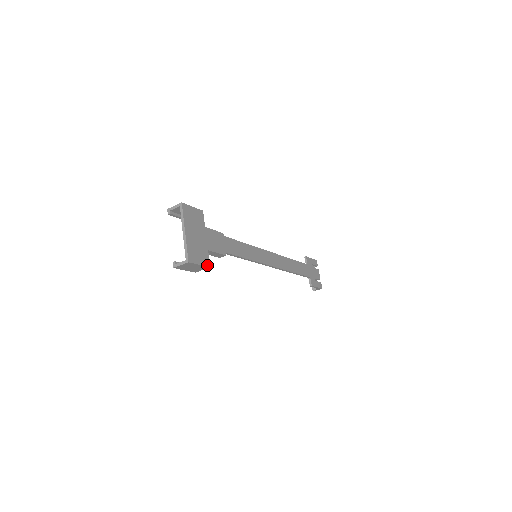
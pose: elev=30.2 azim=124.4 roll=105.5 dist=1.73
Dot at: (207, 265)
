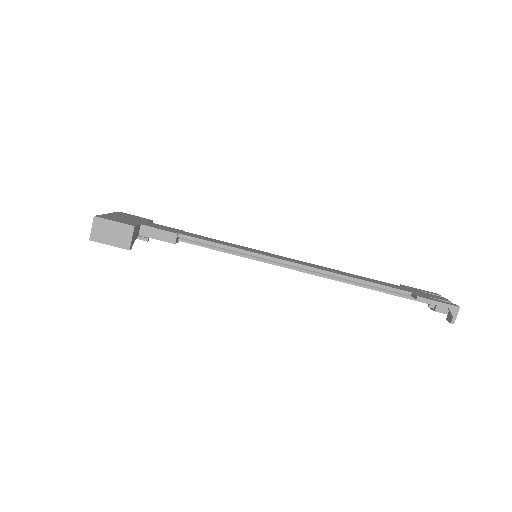
Dot at: (130, 225)
